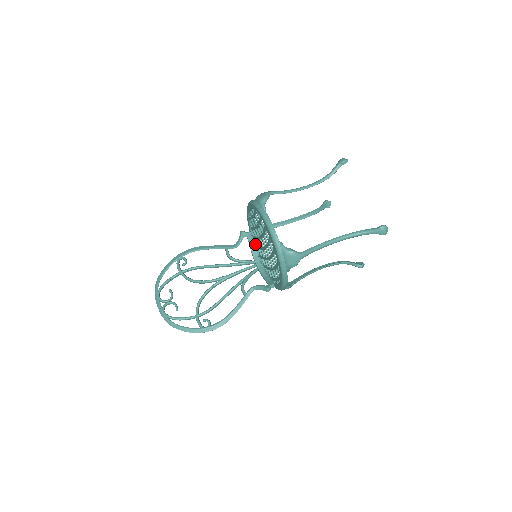
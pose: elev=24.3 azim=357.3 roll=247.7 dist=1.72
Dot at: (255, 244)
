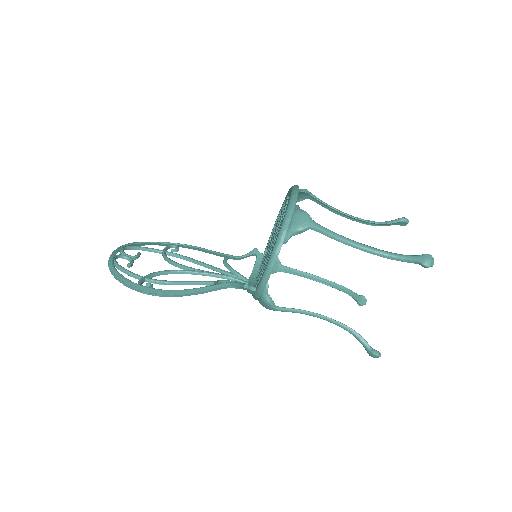
Dot at: occluded
